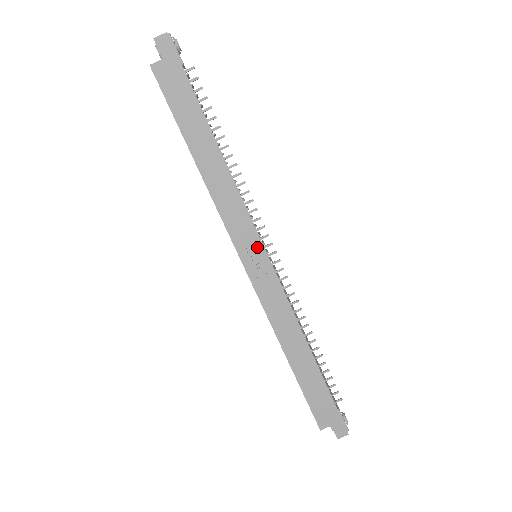
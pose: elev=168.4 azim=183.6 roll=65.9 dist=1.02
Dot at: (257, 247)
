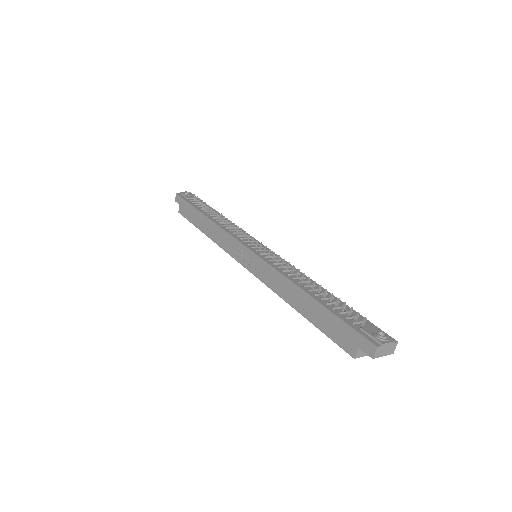
Dot at: (243, 249)
